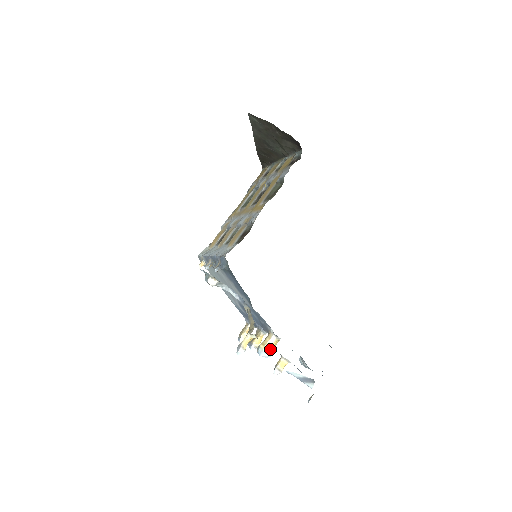
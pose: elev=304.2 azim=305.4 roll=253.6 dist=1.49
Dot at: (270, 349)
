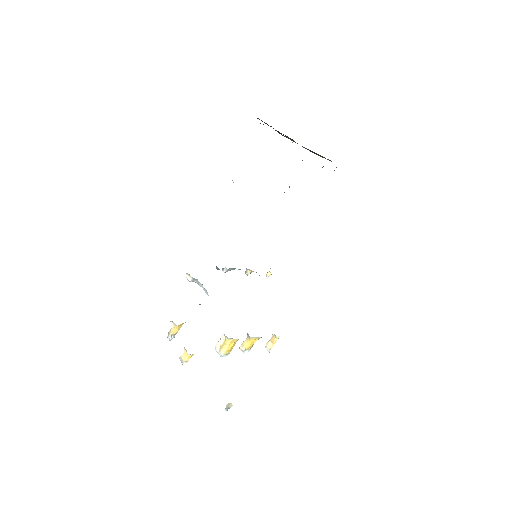
Dot at: (220, 347)
